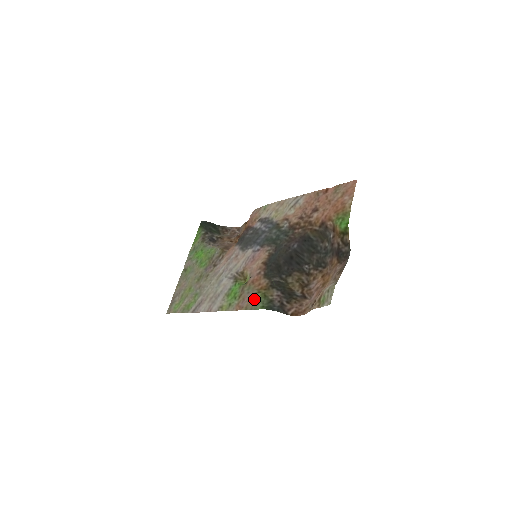
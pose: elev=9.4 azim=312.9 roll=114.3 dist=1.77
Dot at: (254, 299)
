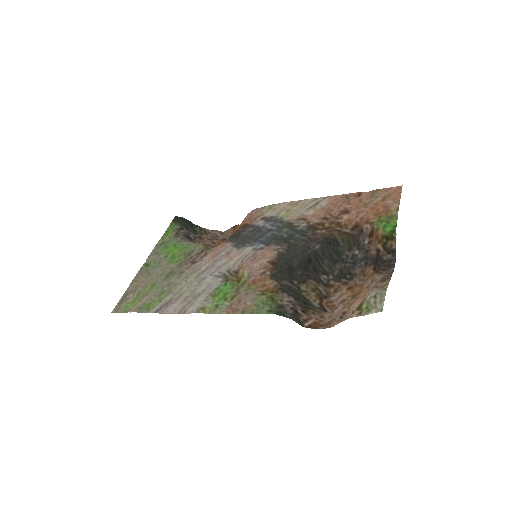
Dot at: (257, 301)
